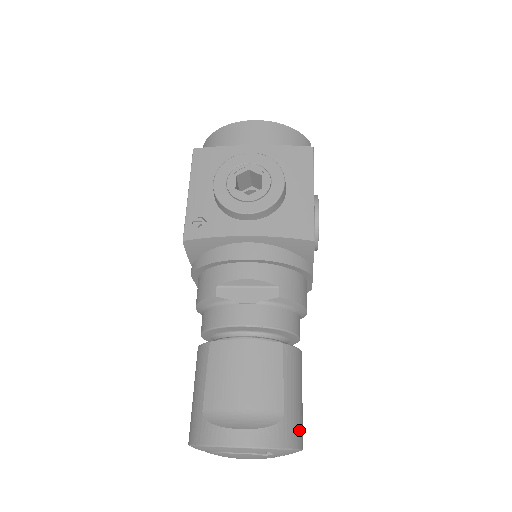
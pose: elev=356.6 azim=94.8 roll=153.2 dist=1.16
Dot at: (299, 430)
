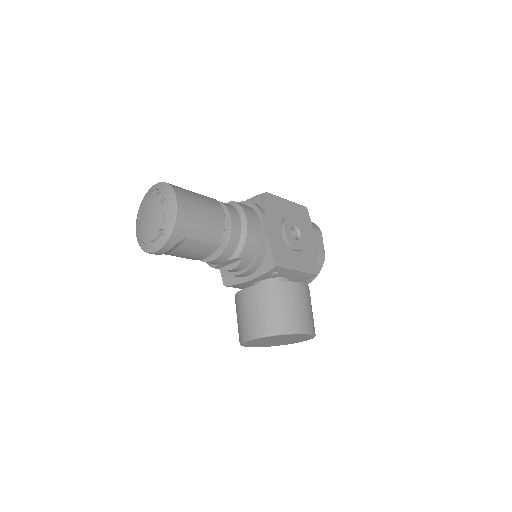
Dot at: (184, 196)
